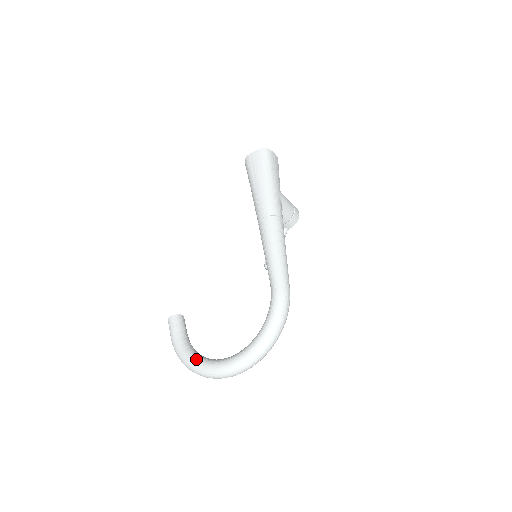
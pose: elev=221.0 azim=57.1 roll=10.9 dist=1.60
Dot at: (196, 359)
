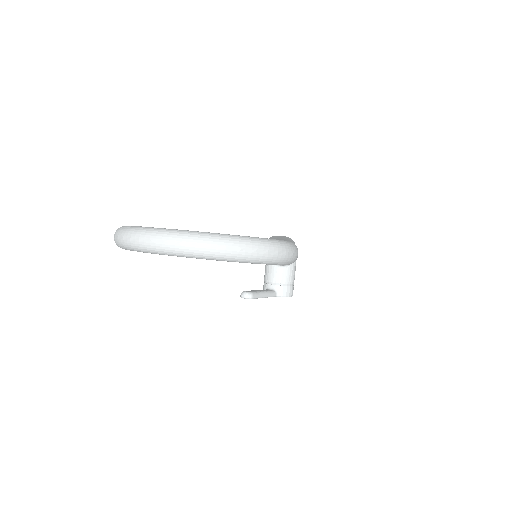
Dot at: occluded
